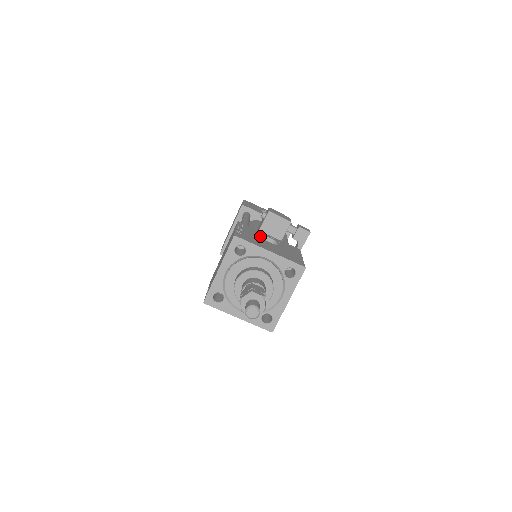
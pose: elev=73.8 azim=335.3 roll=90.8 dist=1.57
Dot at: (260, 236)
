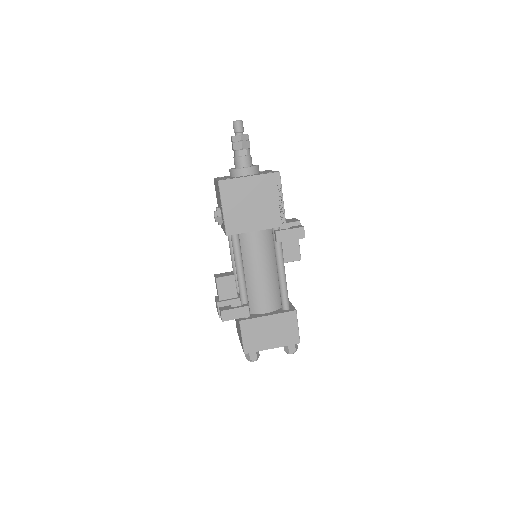
Dot at: occluded
